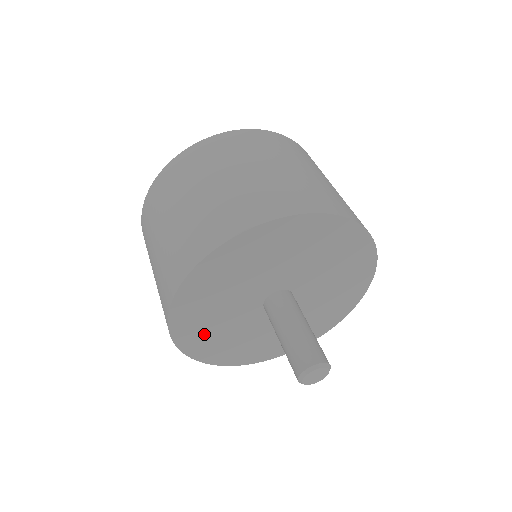
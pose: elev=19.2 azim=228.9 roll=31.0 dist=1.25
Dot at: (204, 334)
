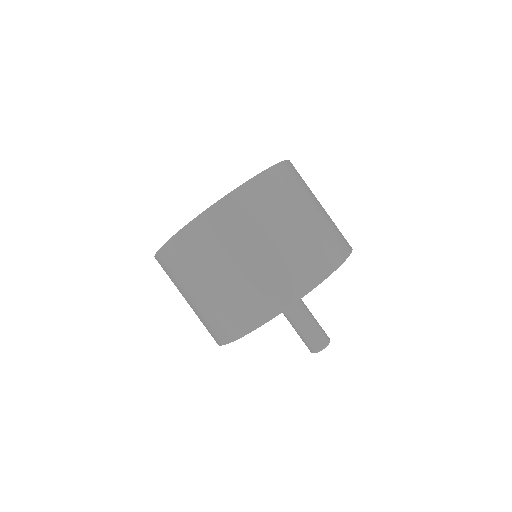
Dot at: occluded
